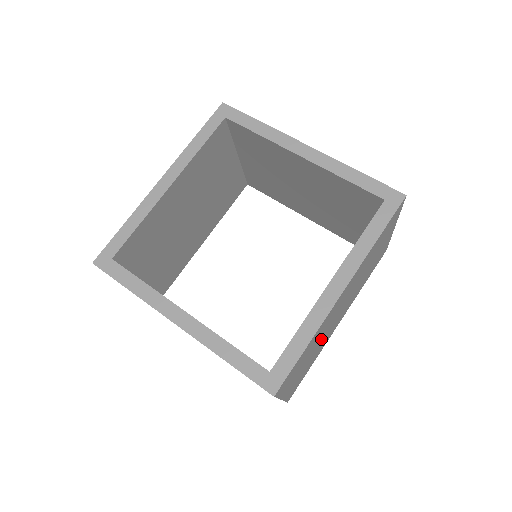
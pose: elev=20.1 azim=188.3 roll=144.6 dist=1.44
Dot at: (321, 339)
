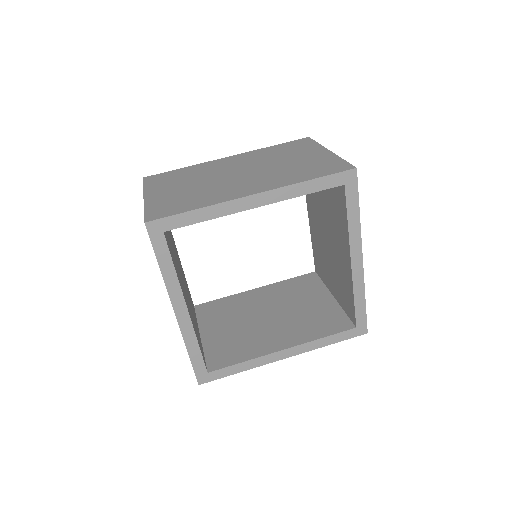
Dot at: occluded
